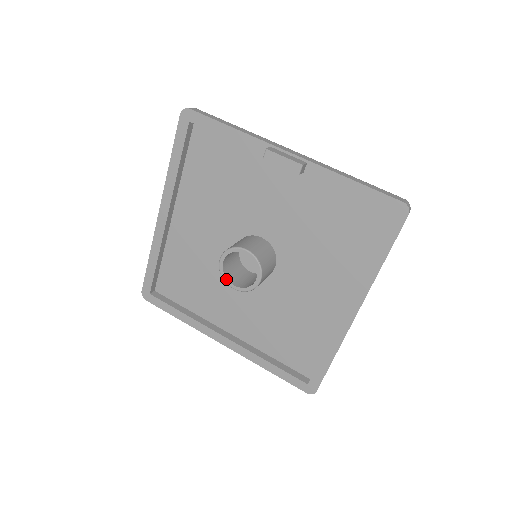
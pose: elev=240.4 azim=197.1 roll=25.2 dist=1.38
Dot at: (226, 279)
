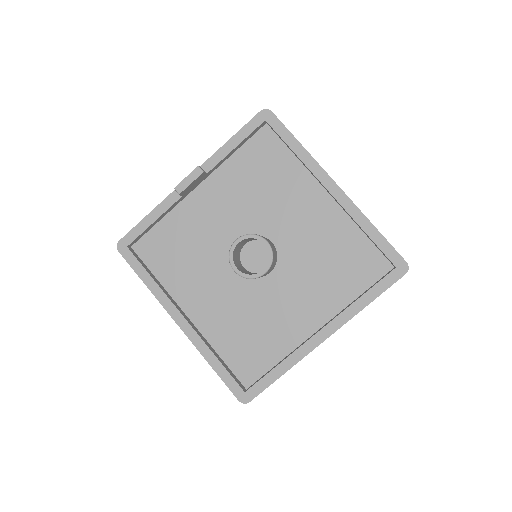
Dot at: (253, 275)
